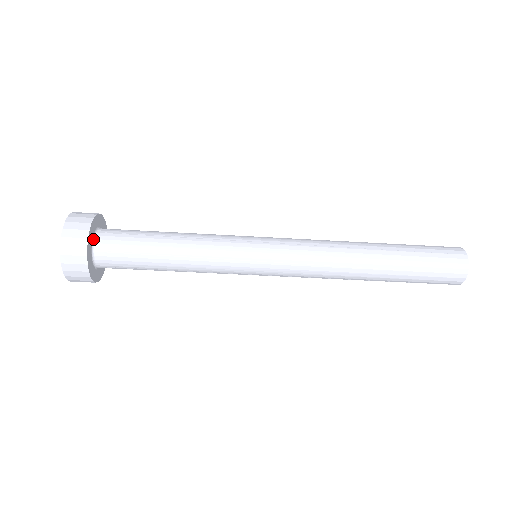
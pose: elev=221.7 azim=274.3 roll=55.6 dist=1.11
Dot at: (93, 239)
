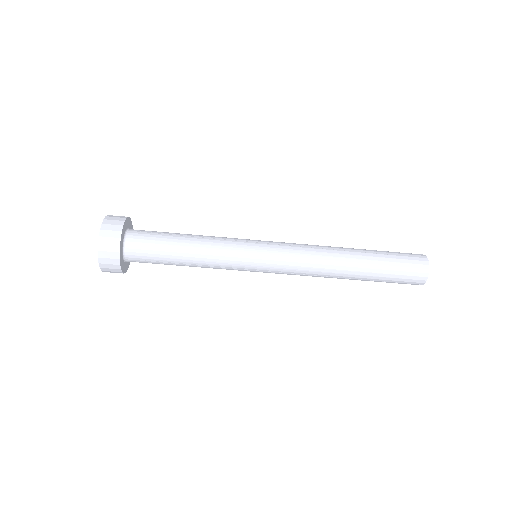
Dot at: (125, 235)
